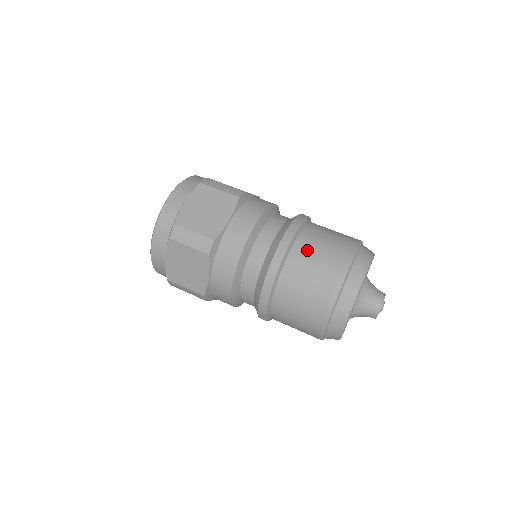
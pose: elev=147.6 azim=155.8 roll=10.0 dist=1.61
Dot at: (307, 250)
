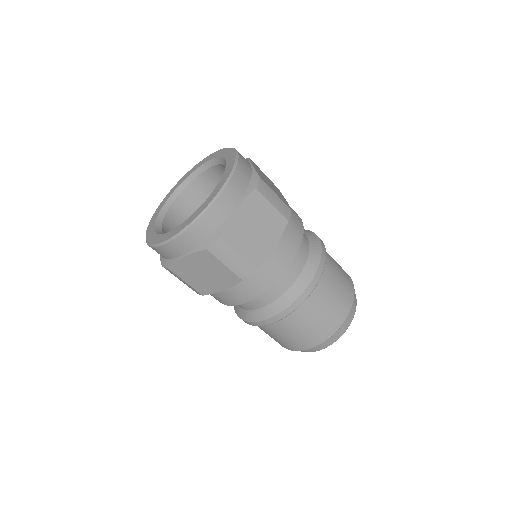
Dot at: (324, 295)
